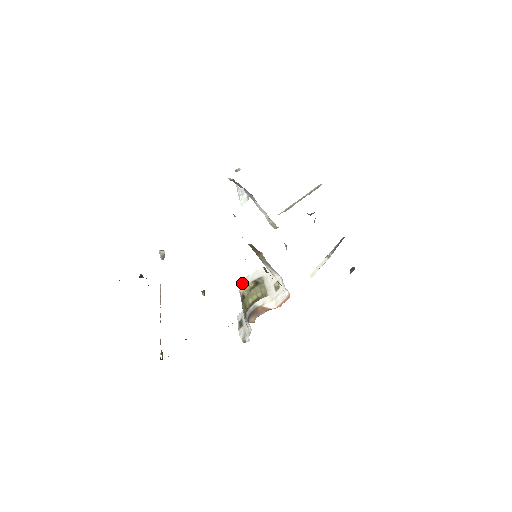
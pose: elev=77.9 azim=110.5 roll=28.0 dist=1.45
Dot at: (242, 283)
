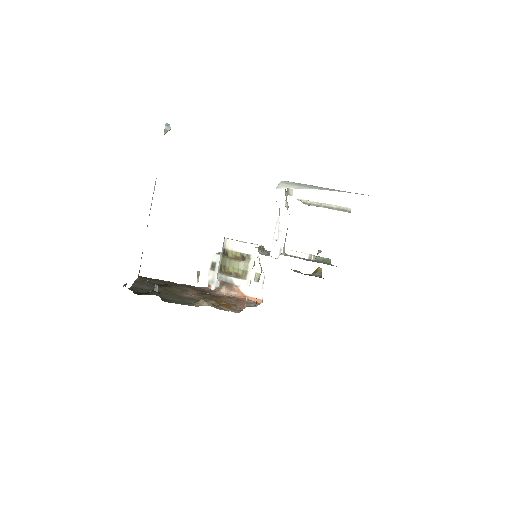
Dot at: (232, 241)
